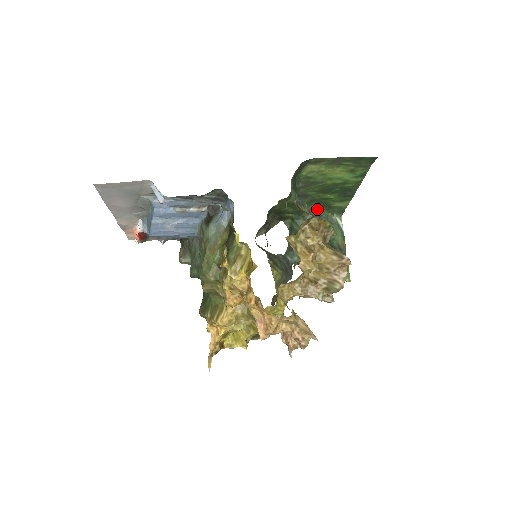
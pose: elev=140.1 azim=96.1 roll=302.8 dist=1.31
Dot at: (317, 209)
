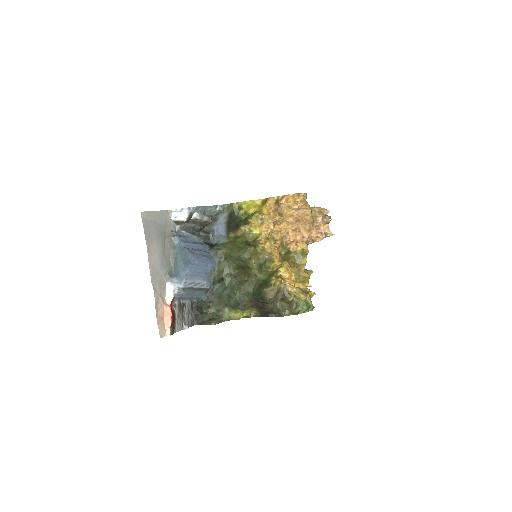
Dot at: occluded
